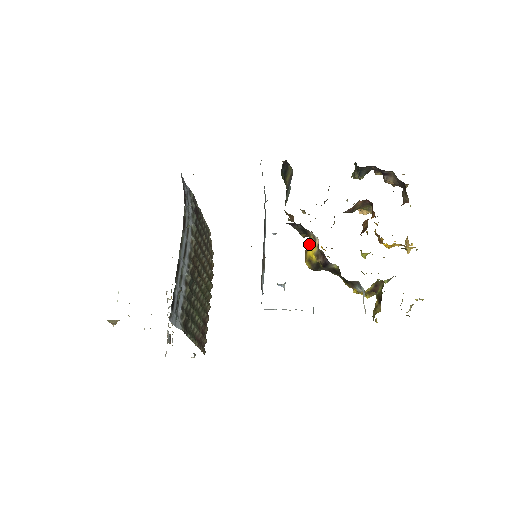
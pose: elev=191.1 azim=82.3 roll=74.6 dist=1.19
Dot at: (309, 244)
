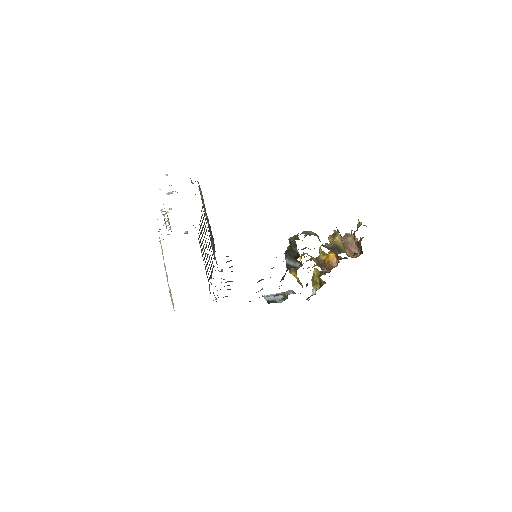
Dot at: (296, 276)
